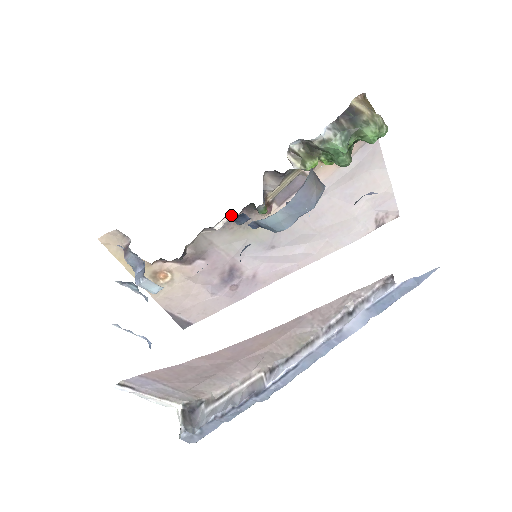
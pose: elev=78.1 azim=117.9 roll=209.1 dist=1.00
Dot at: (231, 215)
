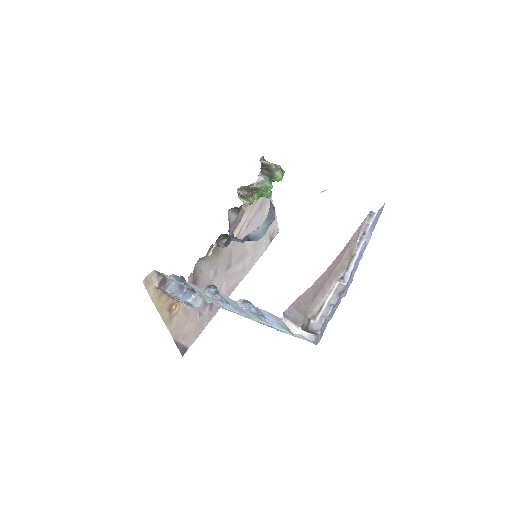
Dot at: (211, 246)
